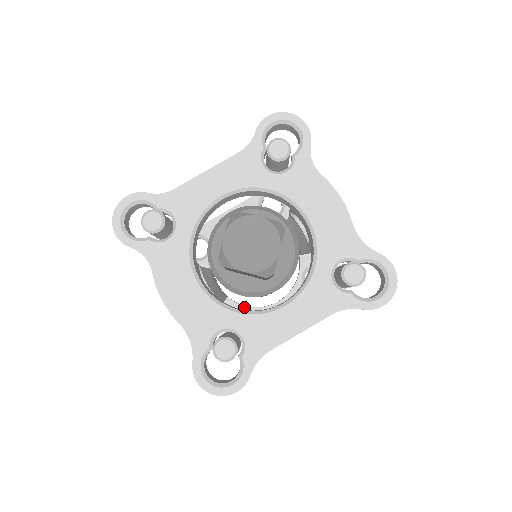
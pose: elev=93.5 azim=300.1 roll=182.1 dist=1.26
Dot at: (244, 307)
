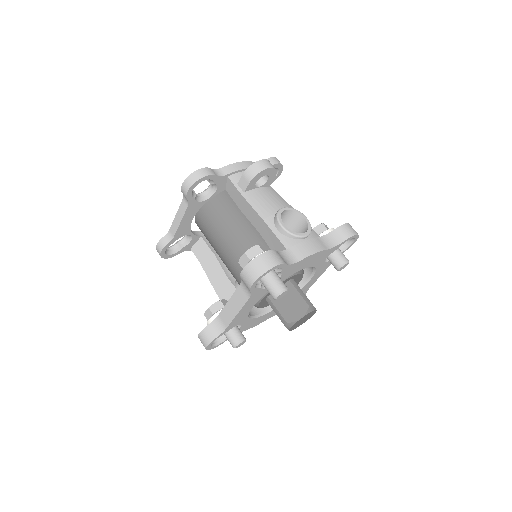
Dot at: occluded
